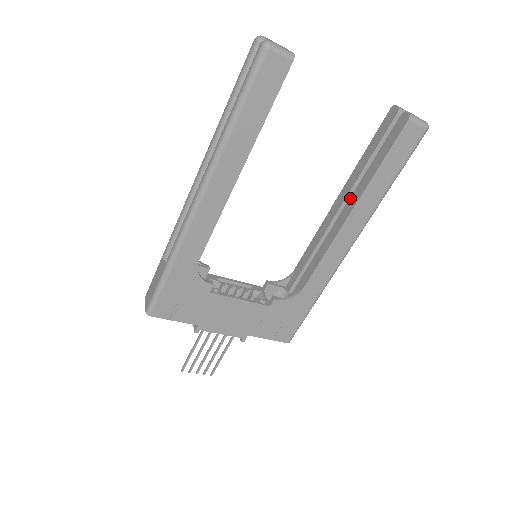
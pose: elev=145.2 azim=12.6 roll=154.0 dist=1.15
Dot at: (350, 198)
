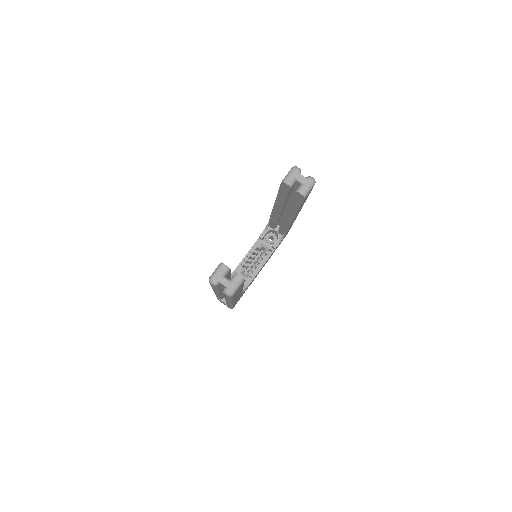
Dot at: (287, 212)
